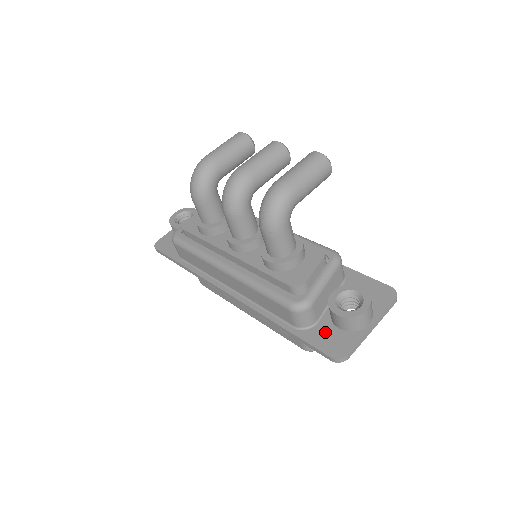
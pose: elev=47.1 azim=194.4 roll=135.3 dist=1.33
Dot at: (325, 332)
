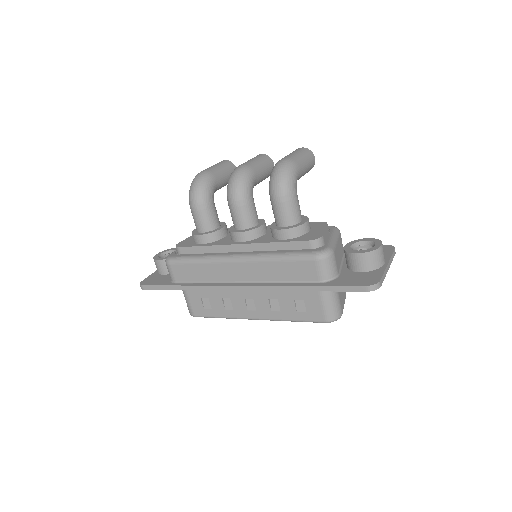
Dot at: (350, 277)
